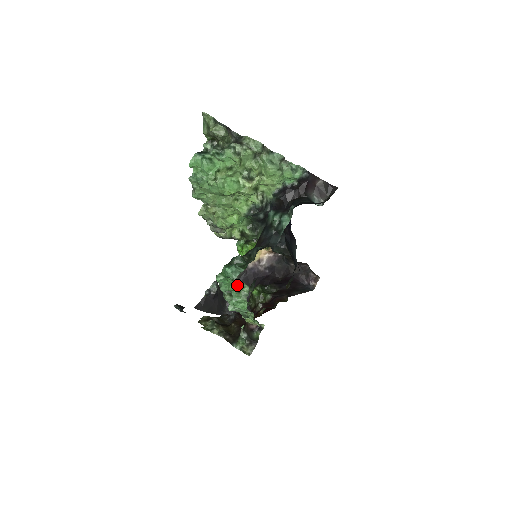
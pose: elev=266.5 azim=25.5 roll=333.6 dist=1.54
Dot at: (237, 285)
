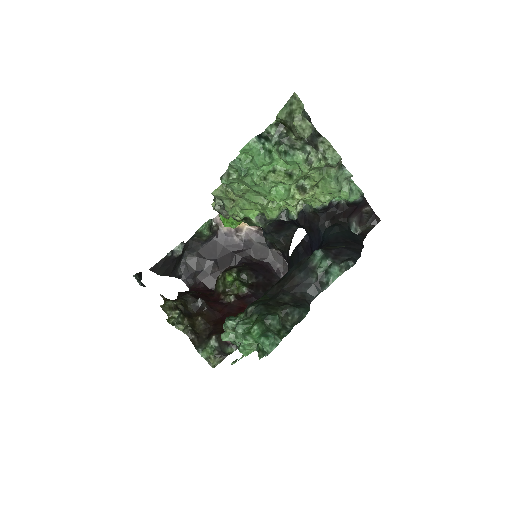
Dot at: occluded
